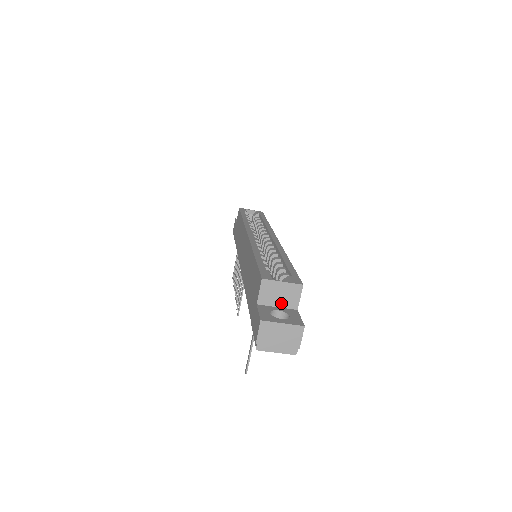
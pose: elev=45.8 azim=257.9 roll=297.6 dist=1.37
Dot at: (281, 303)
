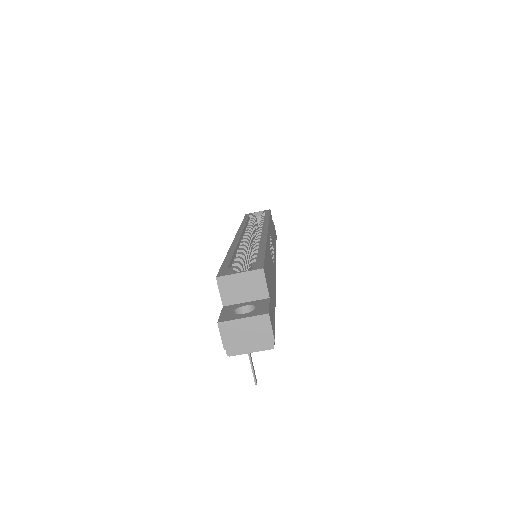
Dot at: (248, 296)
